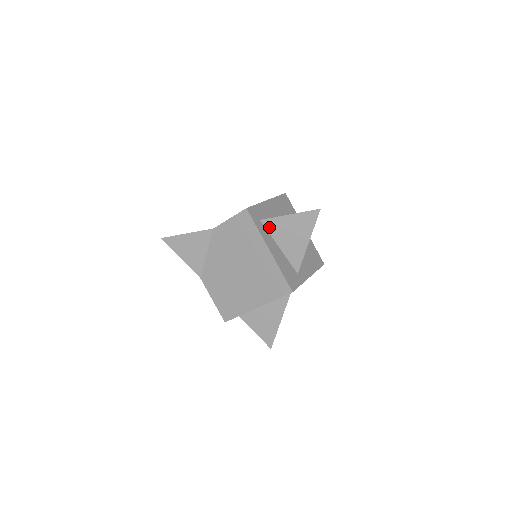
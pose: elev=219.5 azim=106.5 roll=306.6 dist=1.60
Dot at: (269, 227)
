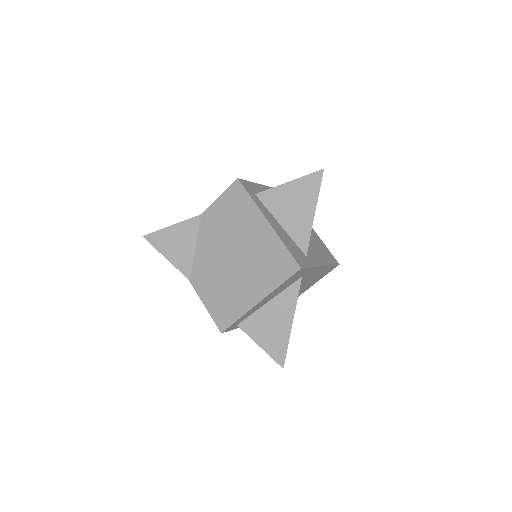
Dot at: (266, 201)
